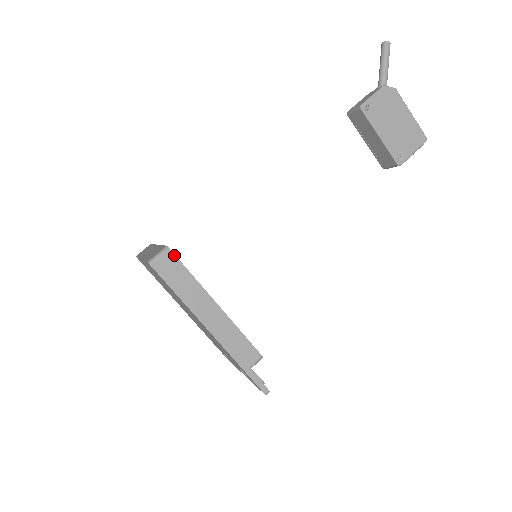
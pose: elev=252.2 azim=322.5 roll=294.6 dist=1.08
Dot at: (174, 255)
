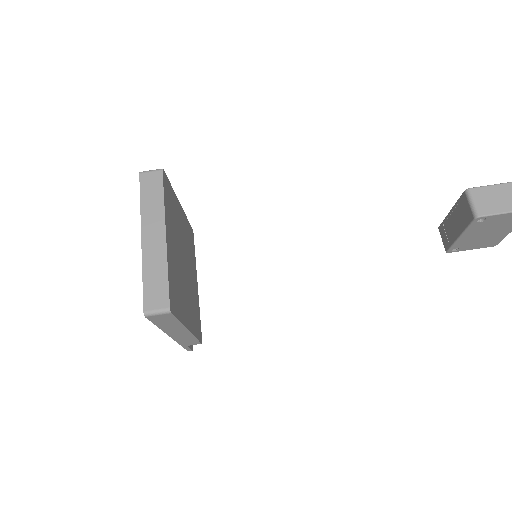
Dot at: (172, 315)
